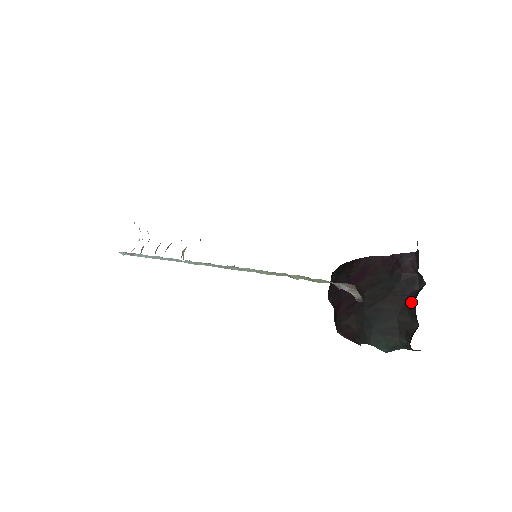
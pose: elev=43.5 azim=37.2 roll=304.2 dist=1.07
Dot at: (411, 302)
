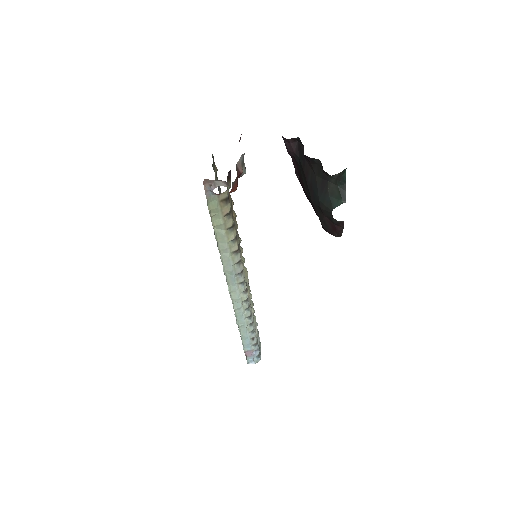
Dot at: (305, 157)
